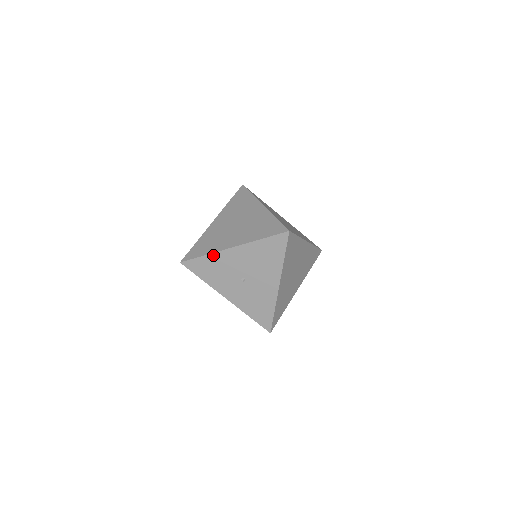
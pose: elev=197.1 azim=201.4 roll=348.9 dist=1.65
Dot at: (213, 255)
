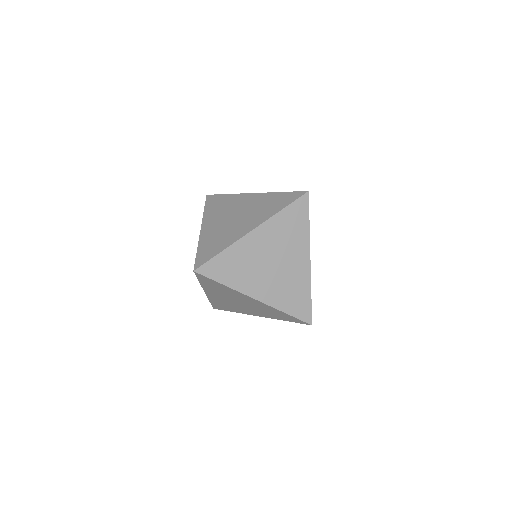
Dot at: (203, 217)
